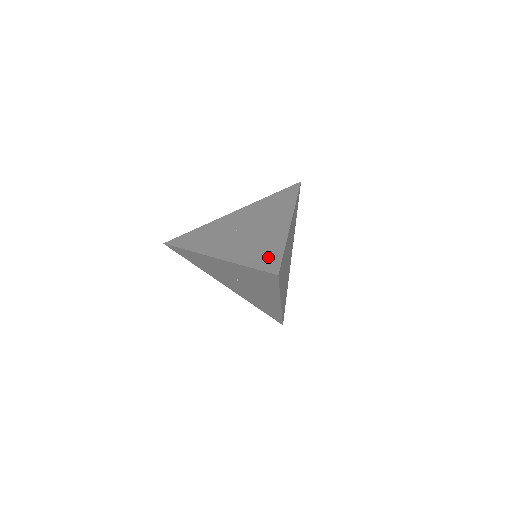
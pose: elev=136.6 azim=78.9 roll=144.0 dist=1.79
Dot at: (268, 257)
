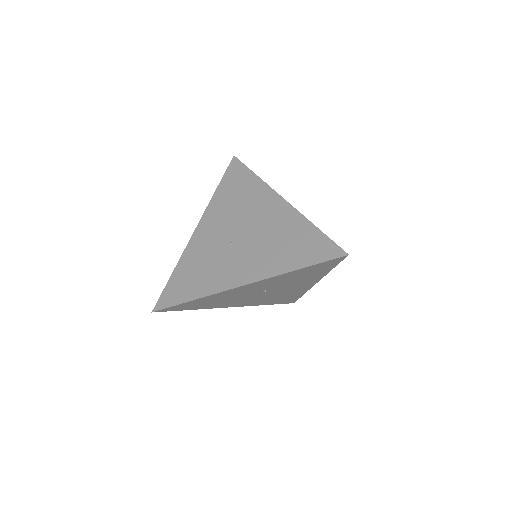
Dot at: (311, 246)
